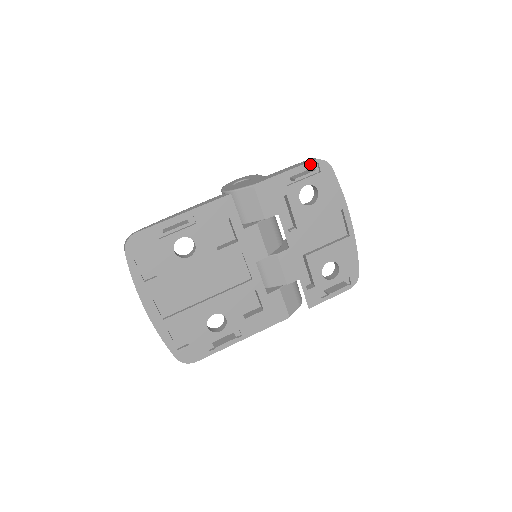
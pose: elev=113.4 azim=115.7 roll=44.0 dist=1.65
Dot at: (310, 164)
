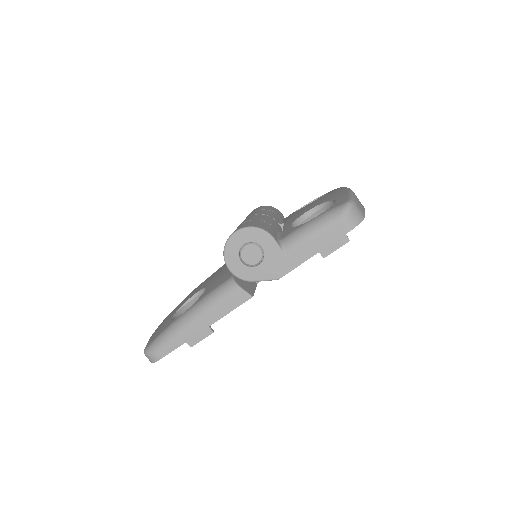
Dot at: (343, 235)
